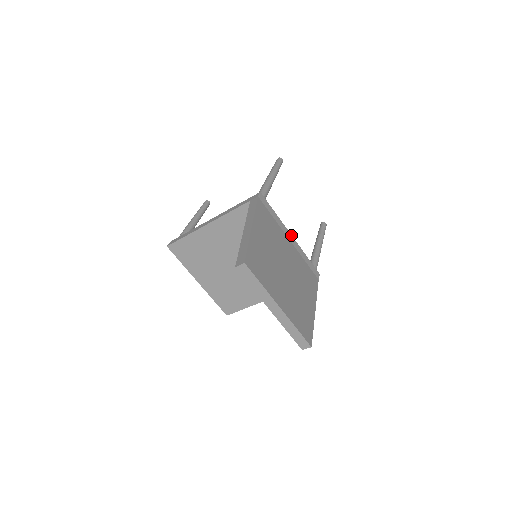
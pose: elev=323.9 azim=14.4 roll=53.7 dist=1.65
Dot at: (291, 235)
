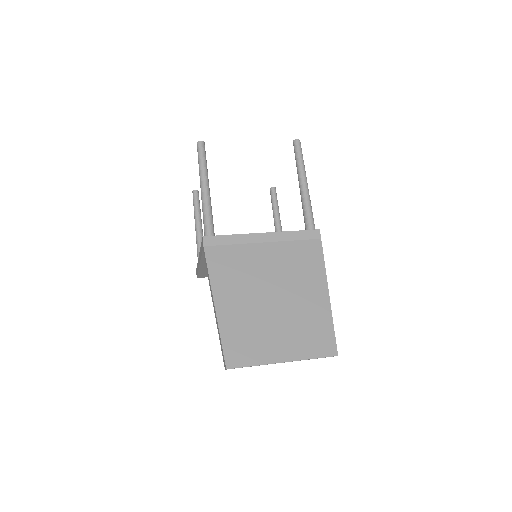
Dot at: (262, 233)
